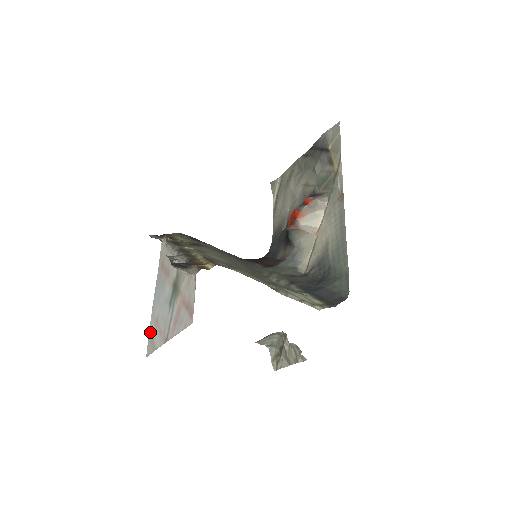
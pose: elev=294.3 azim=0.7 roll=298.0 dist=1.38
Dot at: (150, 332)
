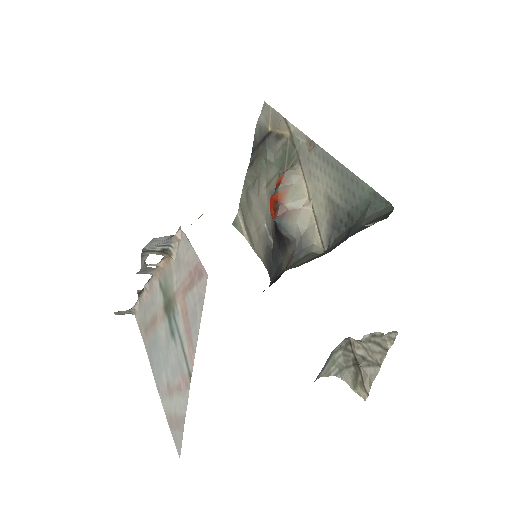
Dot at: (168, 418)
